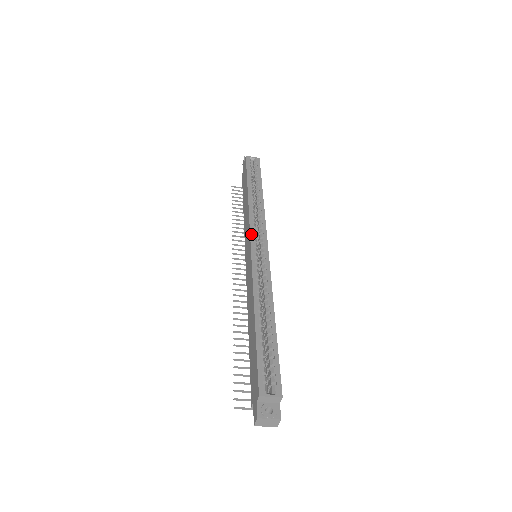
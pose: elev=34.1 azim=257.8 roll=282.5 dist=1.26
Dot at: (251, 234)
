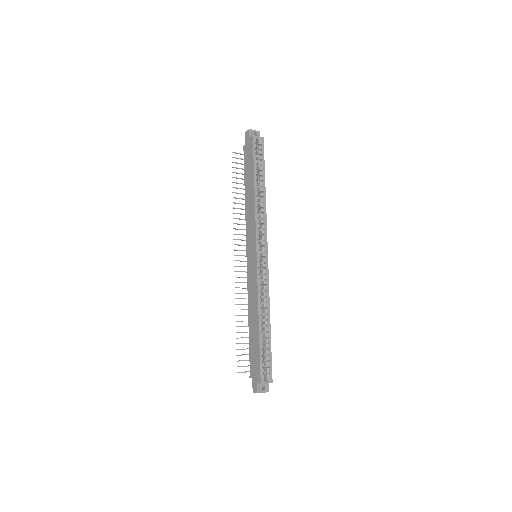
Dot at: (257, 243)
